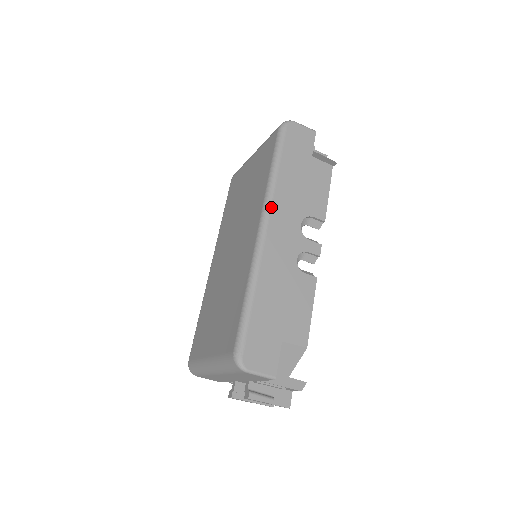
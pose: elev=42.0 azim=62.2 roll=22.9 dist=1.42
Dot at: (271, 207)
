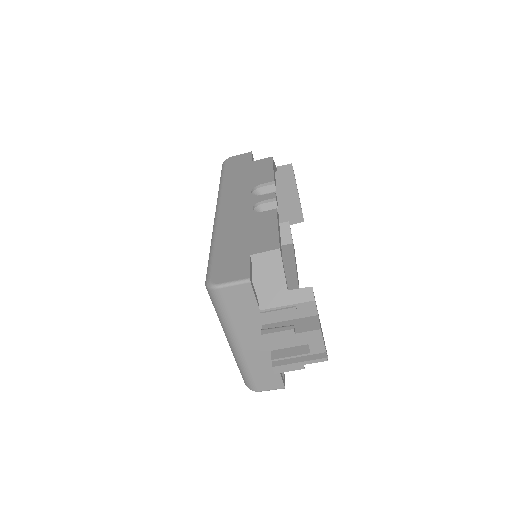
Dot at: (221, 197)
